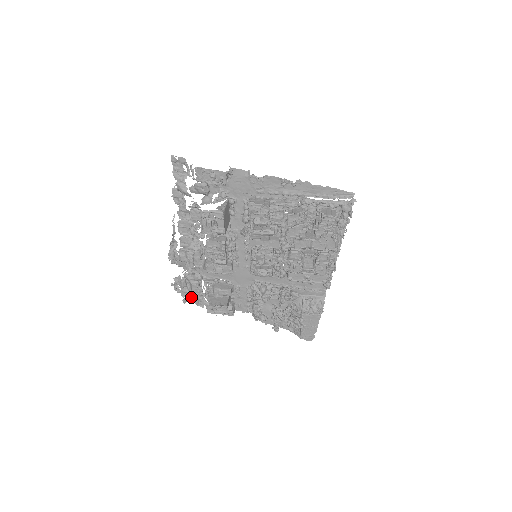
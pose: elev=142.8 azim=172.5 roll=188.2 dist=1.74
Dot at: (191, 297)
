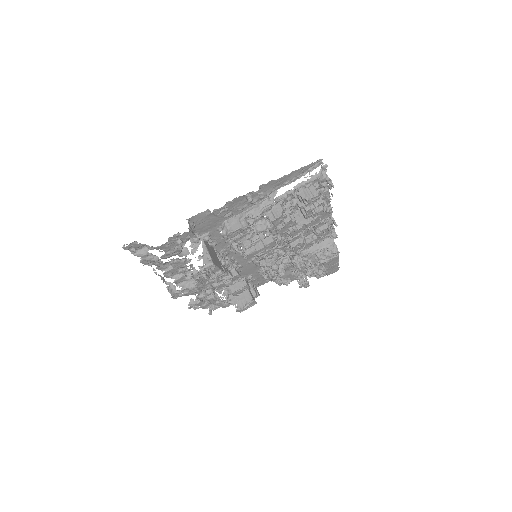
Dot at: (213, 305)
